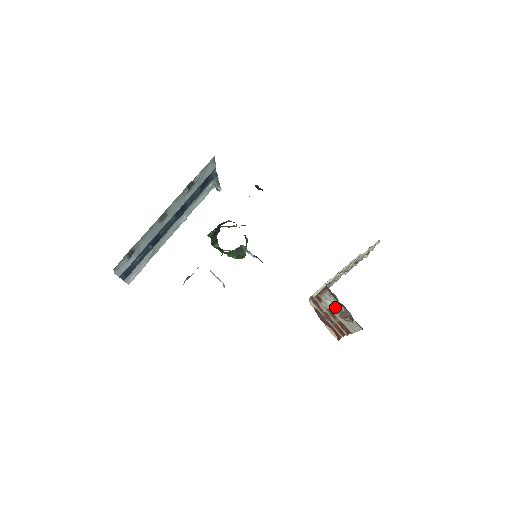
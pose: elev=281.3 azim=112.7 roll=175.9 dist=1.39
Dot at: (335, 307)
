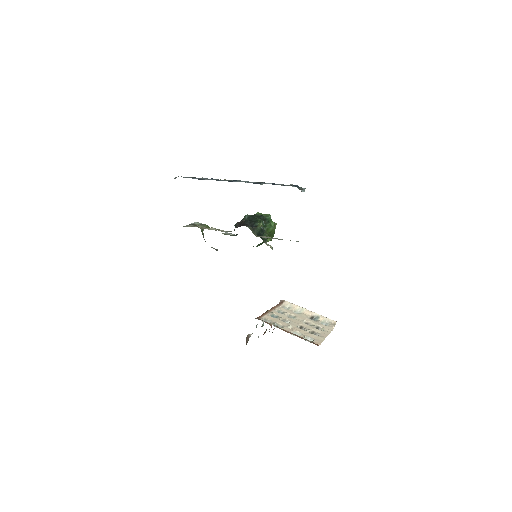
Dot at: occluded
